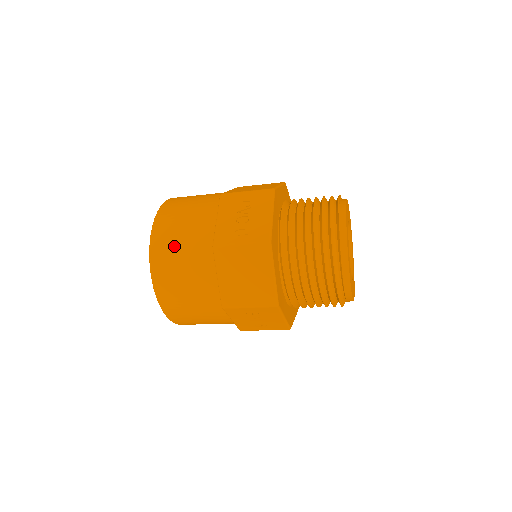
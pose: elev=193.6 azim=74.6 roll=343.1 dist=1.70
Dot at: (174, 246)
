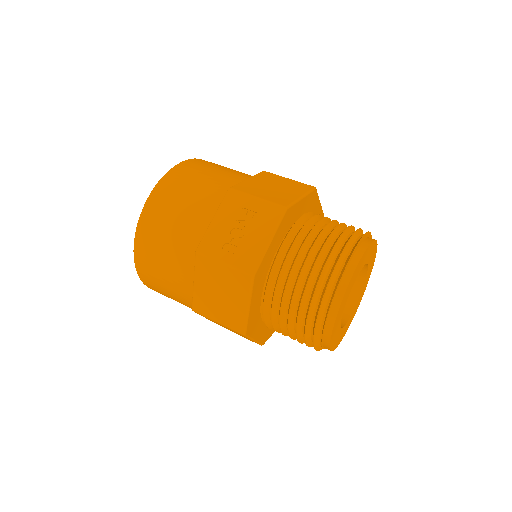
Dot at: (162, 229)
